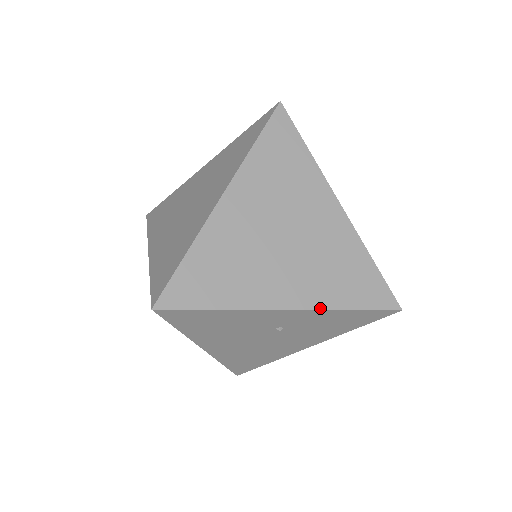
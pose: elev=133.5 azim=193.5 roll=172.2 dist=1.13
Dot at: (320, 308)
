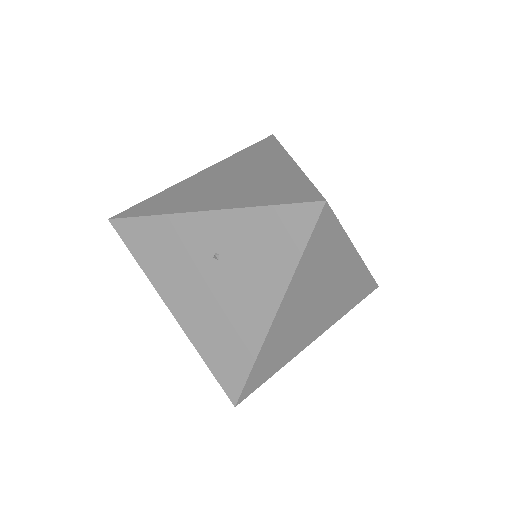
Dot at: (234, 207)
